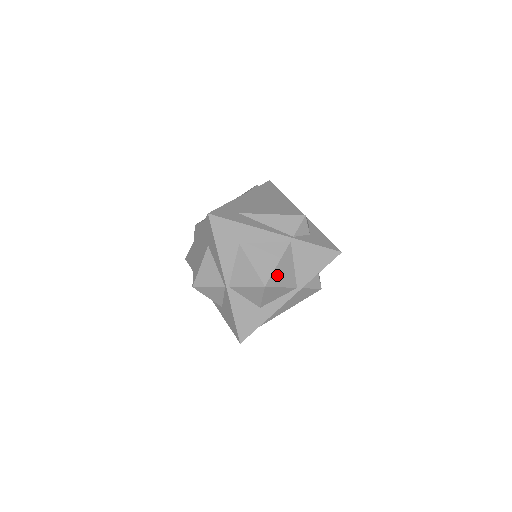
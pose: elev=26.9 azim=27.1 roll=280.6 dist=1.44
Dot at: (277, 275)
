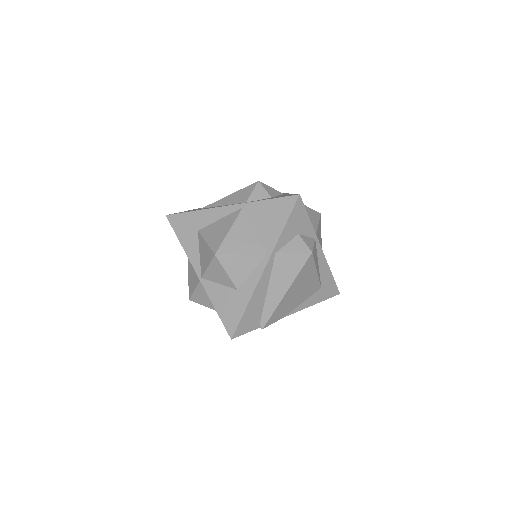
Dot at: (231, 242)
